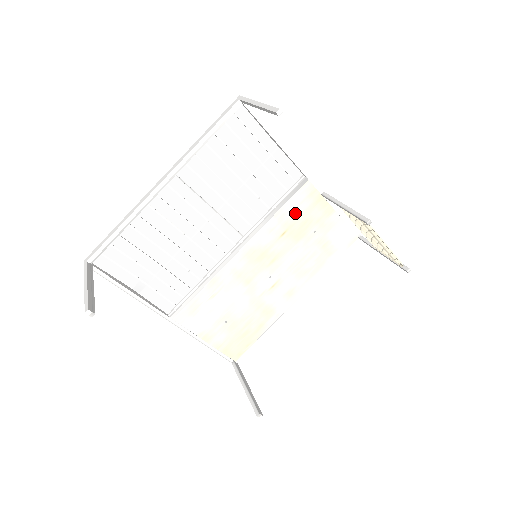
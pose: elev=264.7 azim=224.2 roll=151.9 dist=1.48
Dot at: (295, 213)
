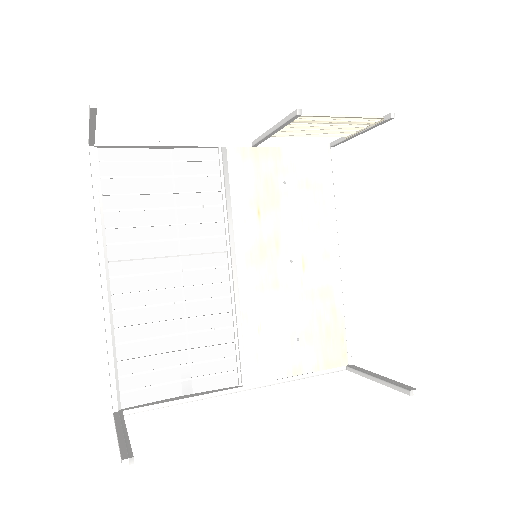
Dot at: (248, 186)
